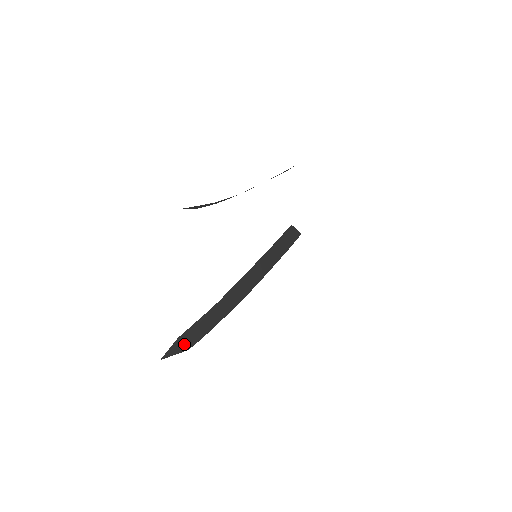
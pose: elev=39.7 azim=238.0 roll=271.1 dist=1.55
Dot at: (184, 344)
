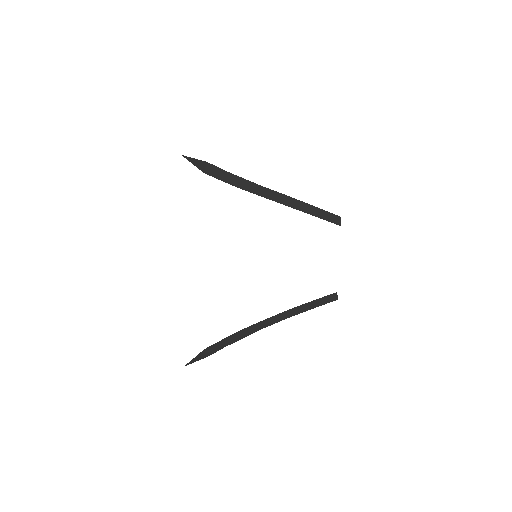
Dot at: (208, 353)
